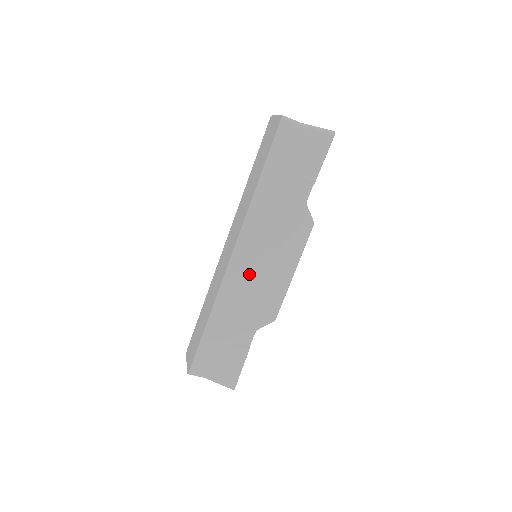
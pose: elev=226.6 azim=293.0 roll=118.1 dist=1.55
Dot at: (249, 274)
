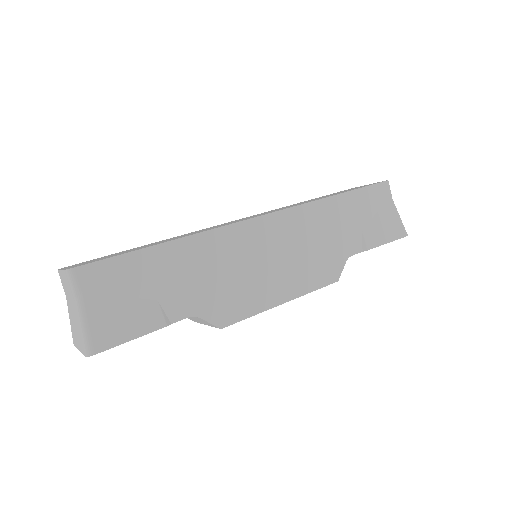
Dot at: (254, 251)
